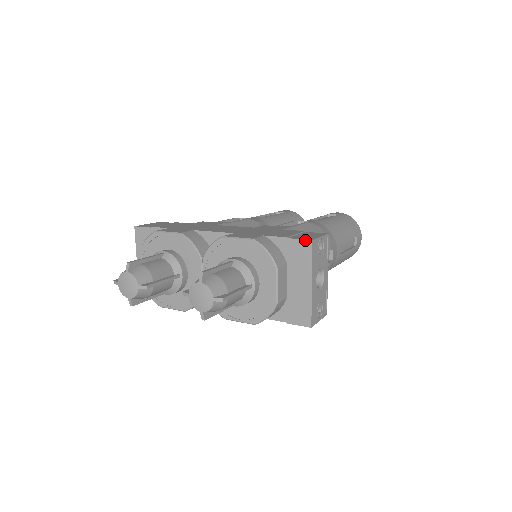
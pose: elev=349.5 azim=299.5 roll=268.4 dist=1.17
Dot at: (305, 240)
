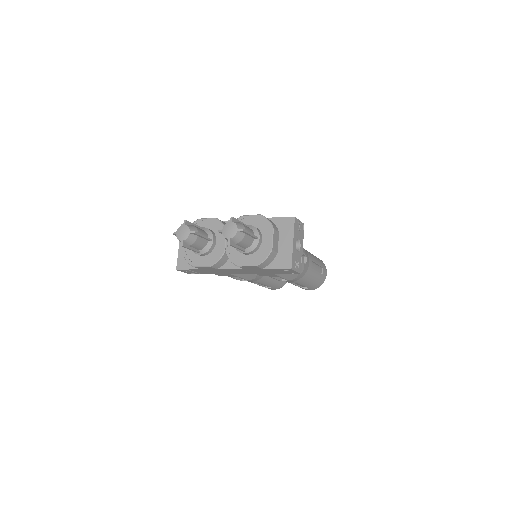
Dot at: (291, 217)
